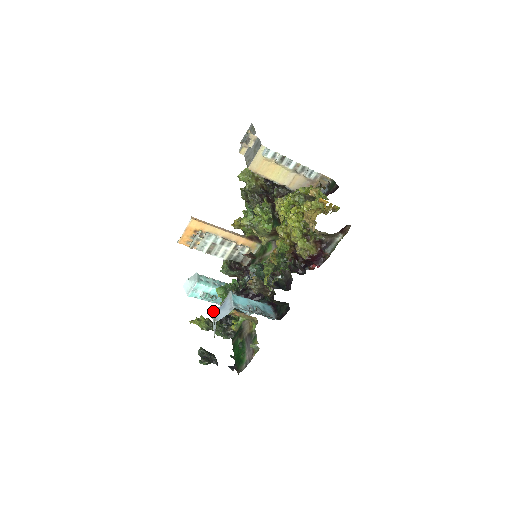
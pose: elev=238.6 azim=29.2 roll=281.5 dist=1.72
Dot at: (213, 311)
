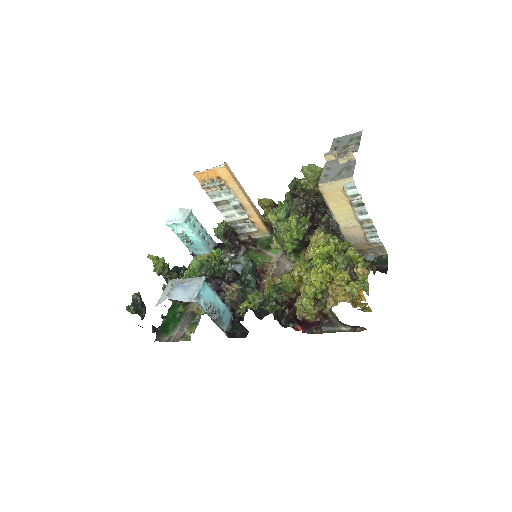
Dot at: occluded
